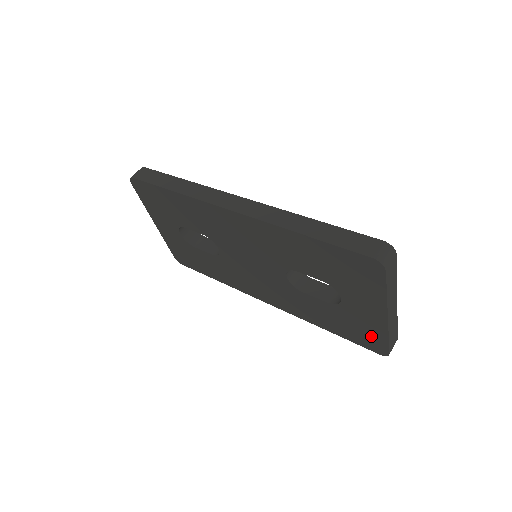
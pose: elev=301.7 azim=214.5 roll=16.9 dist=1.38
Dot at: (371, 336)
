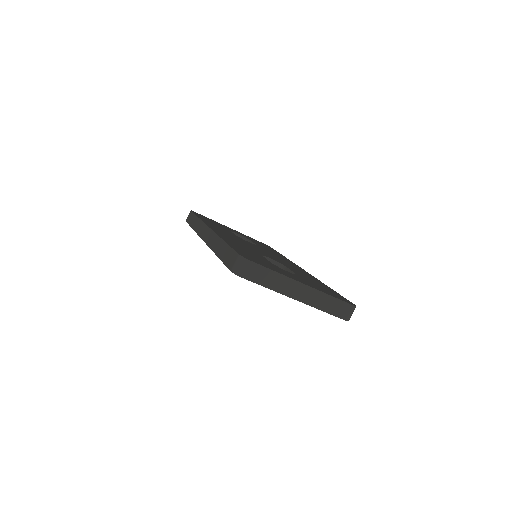
Dot at: occluded
